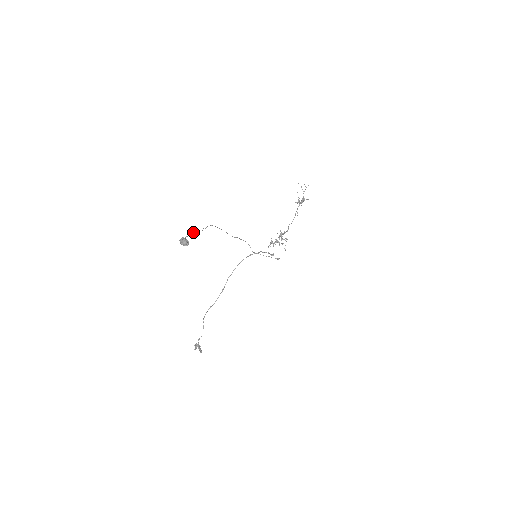
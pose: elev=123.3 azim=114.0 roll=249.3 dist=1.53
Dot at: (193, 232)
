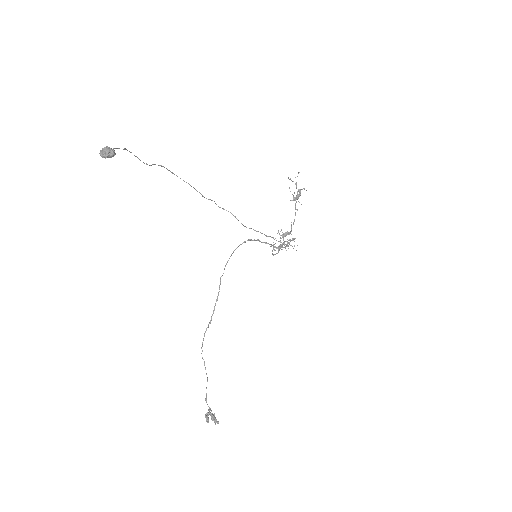
Dot at: occluded
